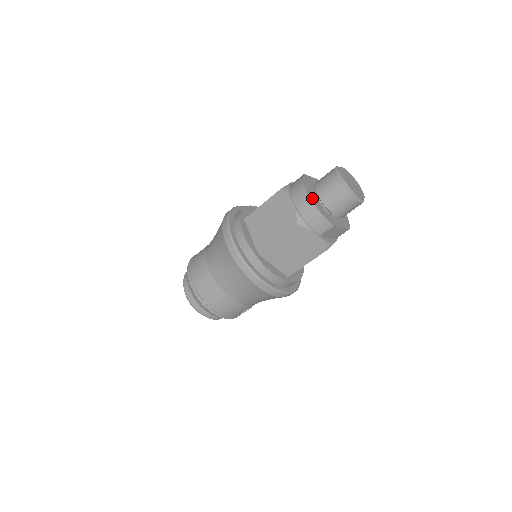
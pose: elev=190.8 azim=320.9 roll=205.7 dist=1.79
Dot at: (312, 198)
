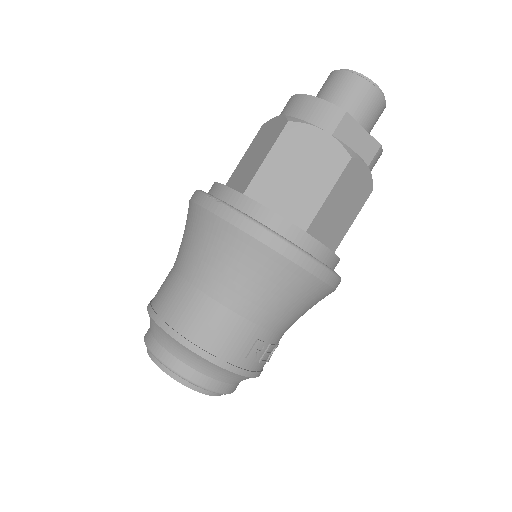
Dot at: occluded
